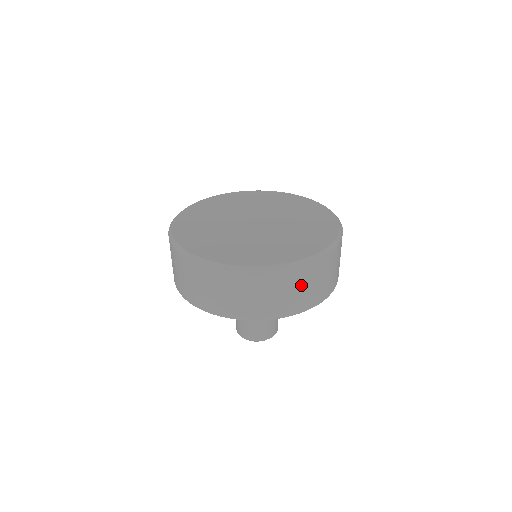
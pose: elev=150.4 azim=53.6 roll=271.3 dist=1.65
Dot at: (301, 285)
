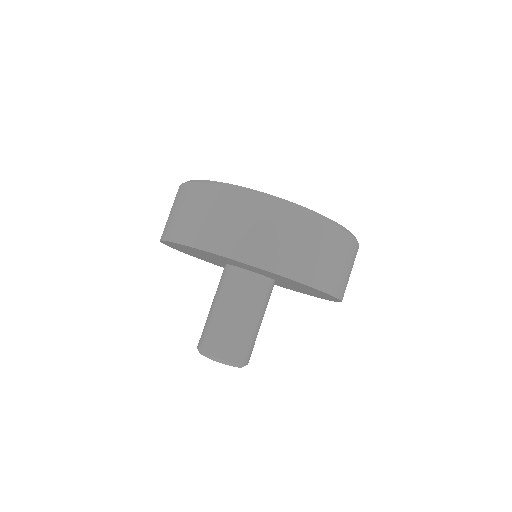
Dot at: (304, 240)
